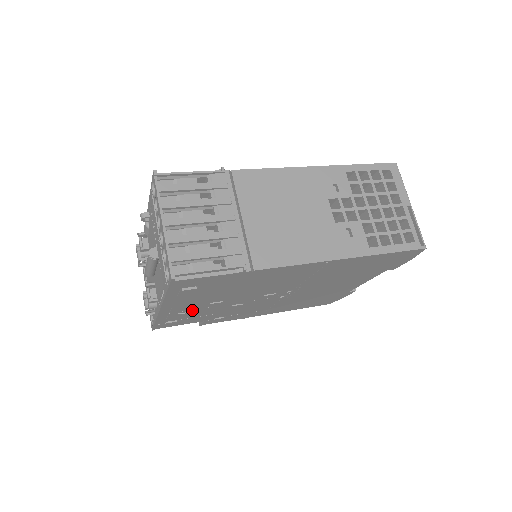
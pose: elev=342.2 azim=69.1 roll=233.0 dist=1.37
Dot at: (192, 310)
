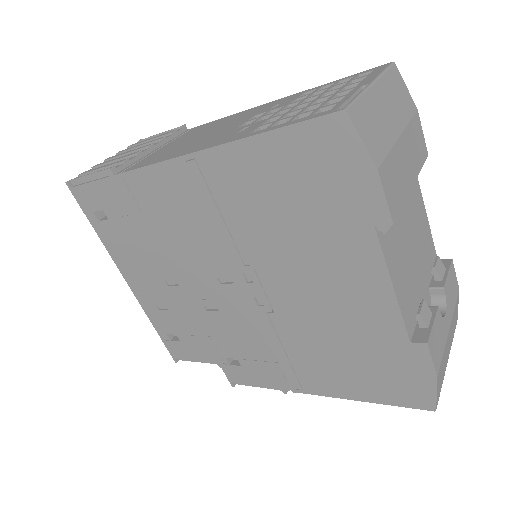
Dot at: (165, 302)
